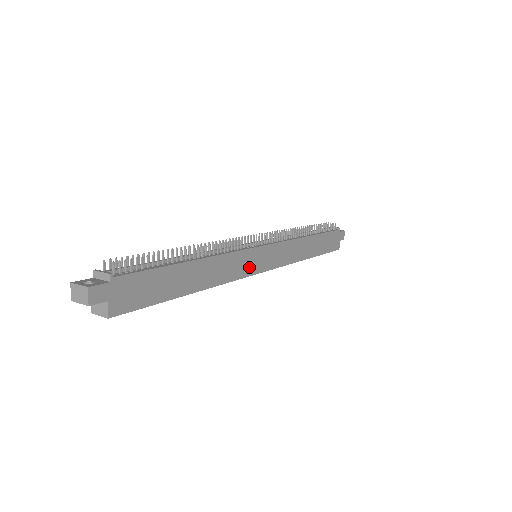
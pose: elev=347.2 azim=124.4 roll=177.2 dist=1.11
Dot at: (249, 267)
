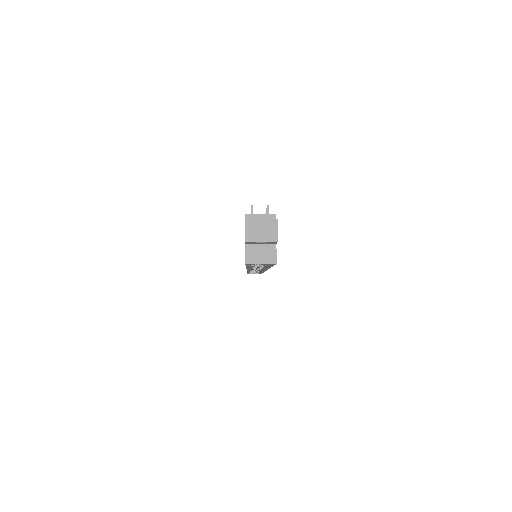
Dot at: occluded
